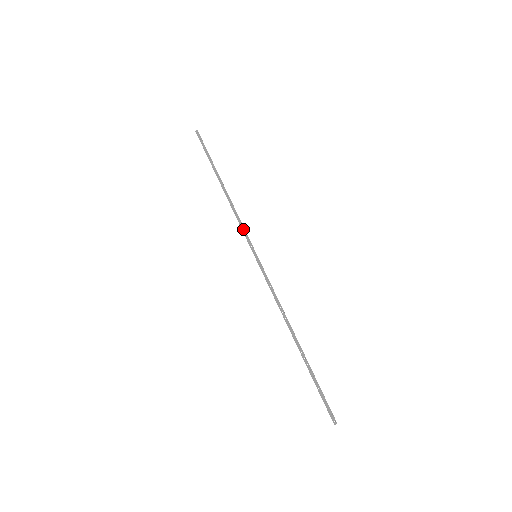
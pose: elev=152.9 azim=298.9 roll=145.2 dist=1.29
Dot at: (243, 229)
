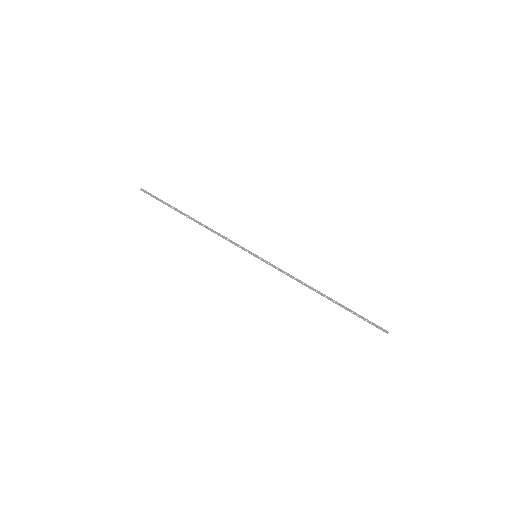
Dot at: (232, 243)
